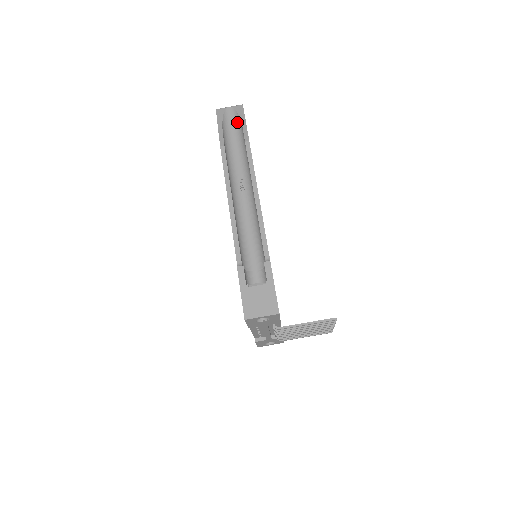
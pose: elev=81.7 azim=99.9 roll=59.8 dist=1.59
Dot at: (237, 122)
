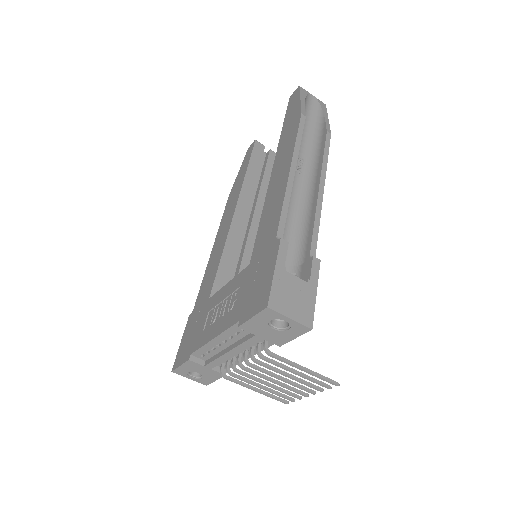
Dot at: (317, 112)
